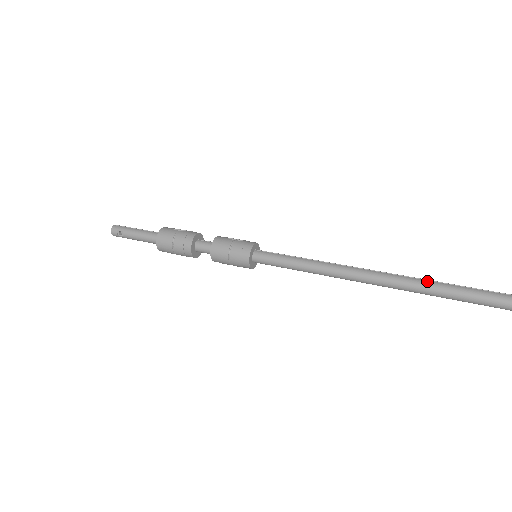
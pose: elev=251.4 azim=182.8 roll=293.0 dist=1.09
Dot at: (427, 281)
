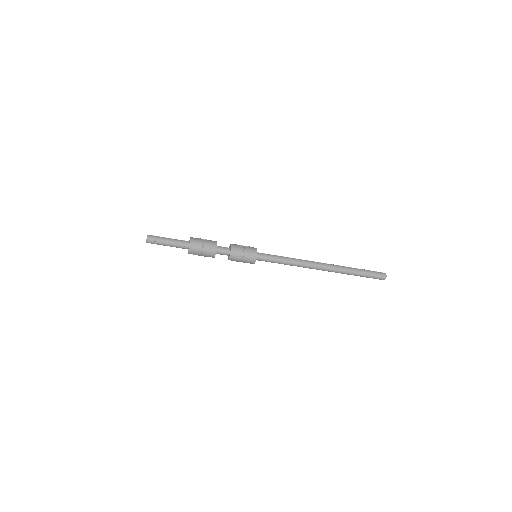
Dot at: (349, 268)
